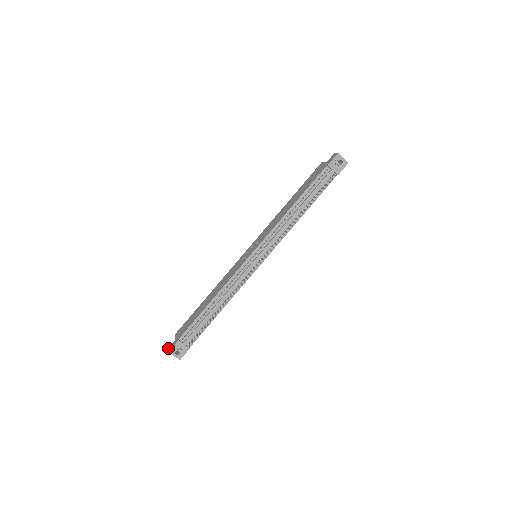
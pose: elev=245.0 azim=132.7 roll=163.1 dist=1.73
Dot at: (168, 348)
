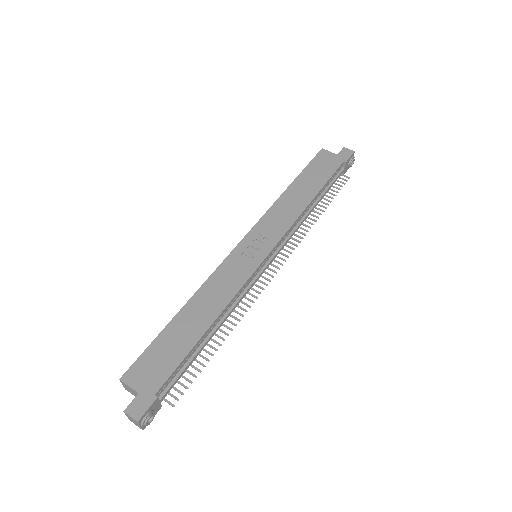
Dot at: (127, 412)
